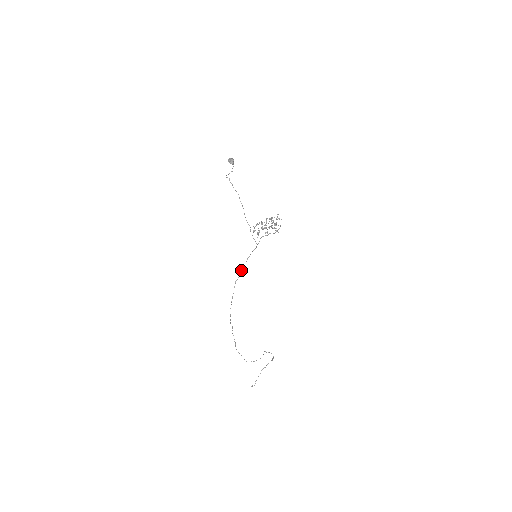
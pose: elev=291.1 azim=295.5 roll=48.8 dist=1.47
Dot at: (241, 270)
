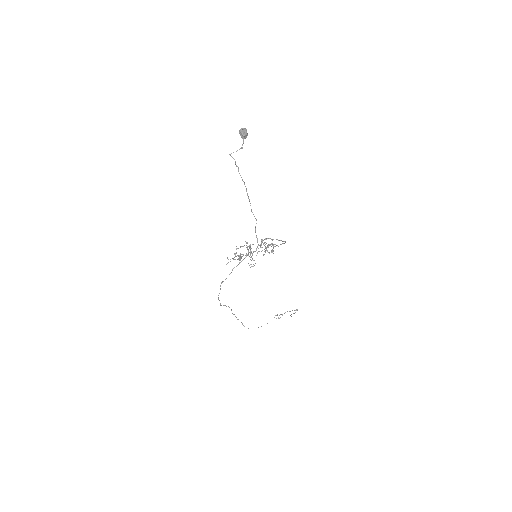
Dot at: occluded
